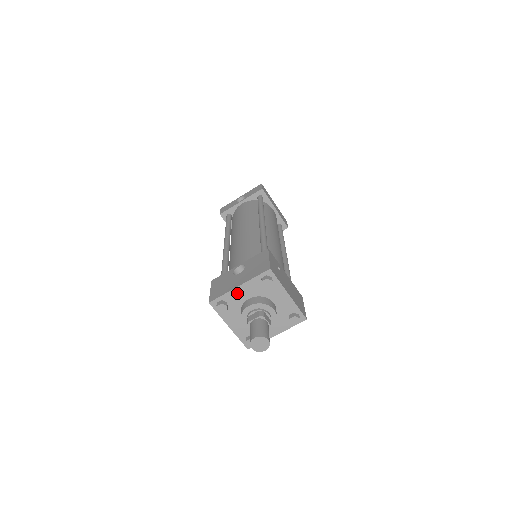
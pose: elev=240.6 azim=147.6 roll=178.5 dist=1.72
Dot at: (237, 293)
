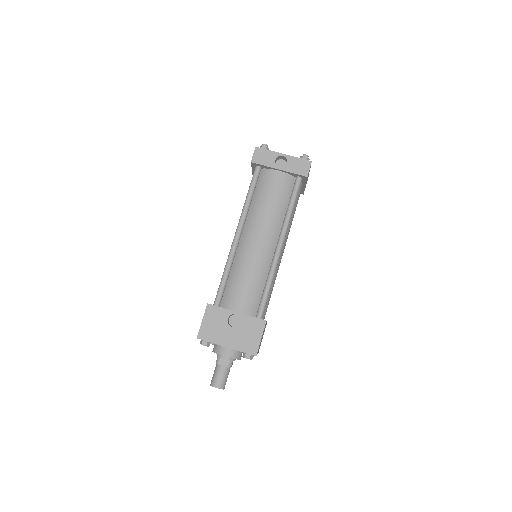
Dot at: (222, 345)
